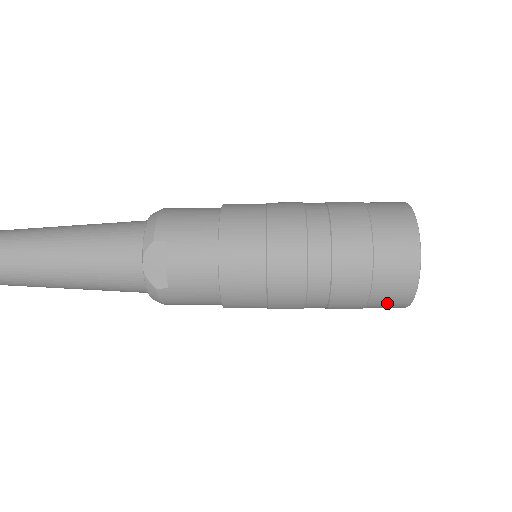
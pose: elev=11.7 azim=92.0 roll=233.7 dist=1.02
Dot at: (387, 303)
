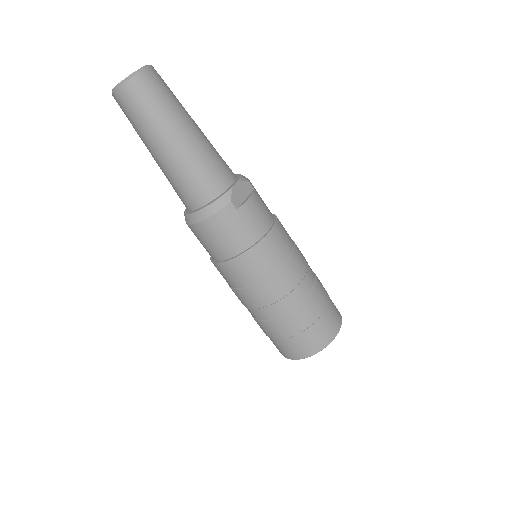
Dot at: (310, 341)
